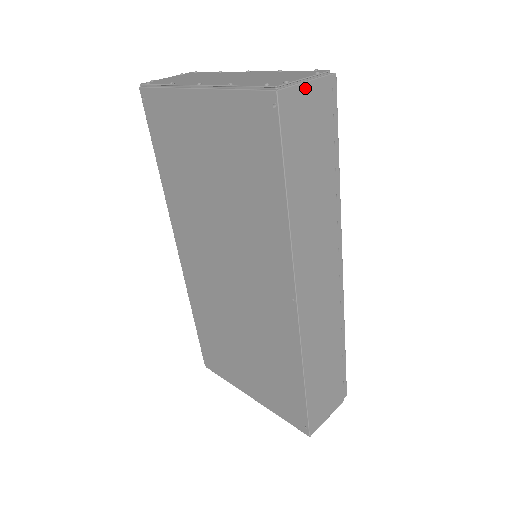
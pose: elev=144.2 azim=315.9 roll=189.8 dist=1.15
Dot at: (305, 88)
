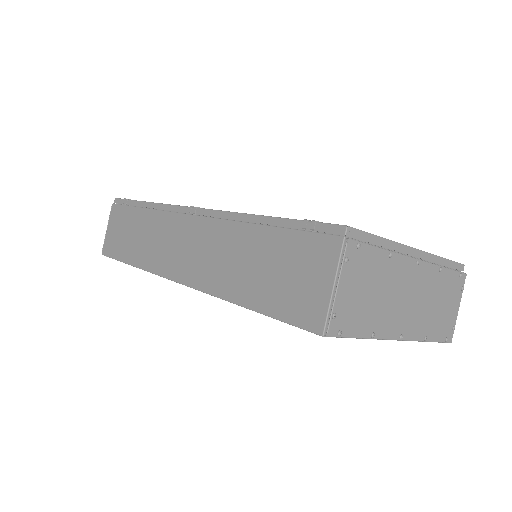
Dot at: occluded
